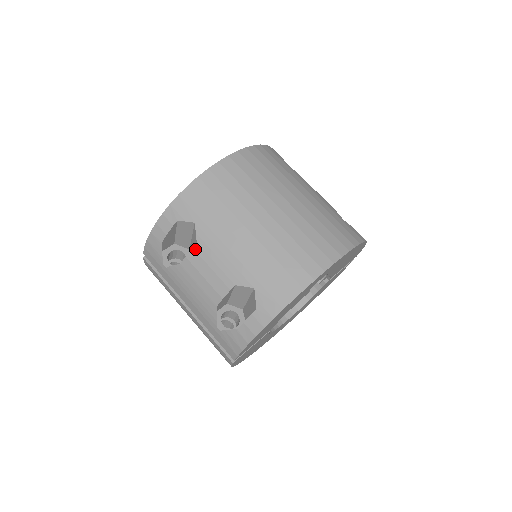
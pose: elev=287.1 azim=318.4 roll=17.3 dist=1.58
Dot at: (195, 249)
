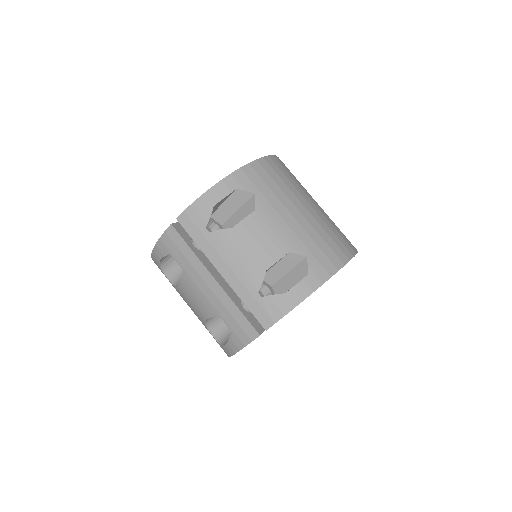
Dot at: (252, 216)
